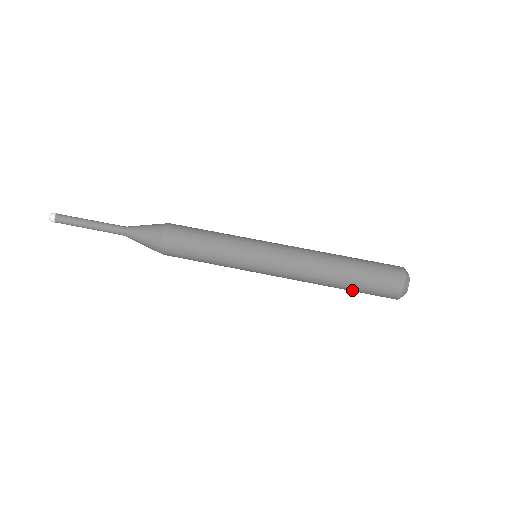
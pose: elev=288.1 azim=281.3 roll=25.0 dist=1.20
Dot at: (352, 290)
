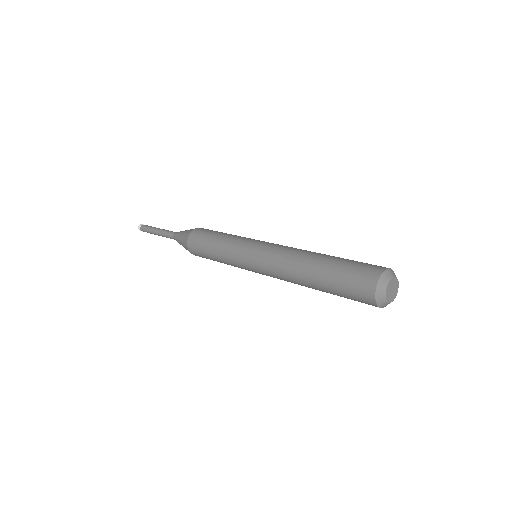
Dot at: (330, 269)
